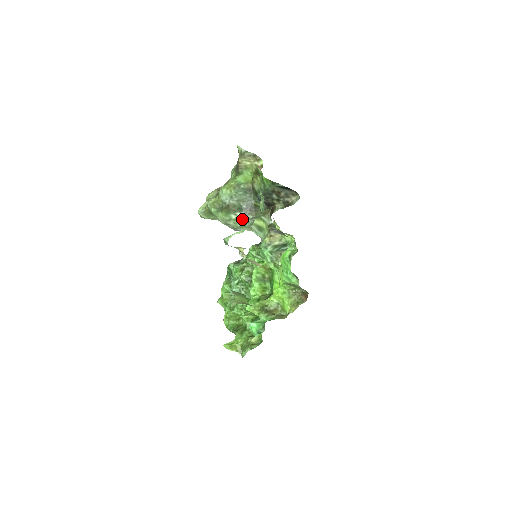
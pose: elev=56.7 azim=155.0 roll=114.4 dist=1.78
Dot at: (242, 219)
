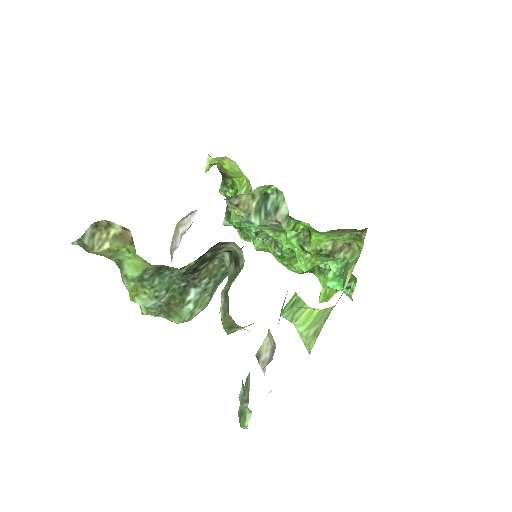
Dot at: (201, 294)
